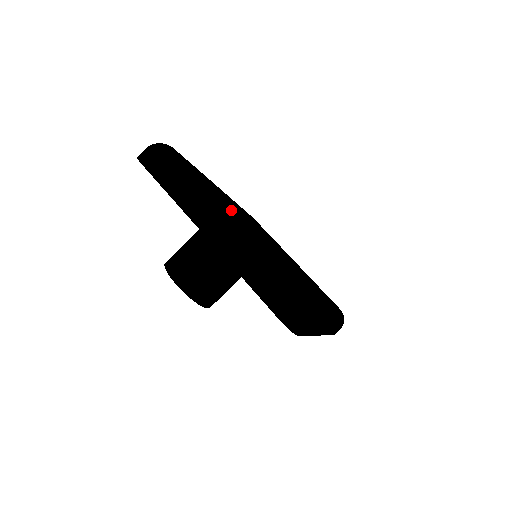
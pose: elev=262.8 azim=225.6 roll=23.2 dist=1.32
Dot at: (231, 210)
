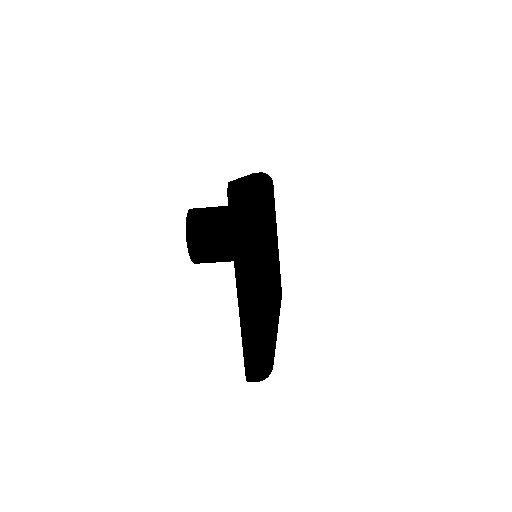
Dot at: (266, 279)
